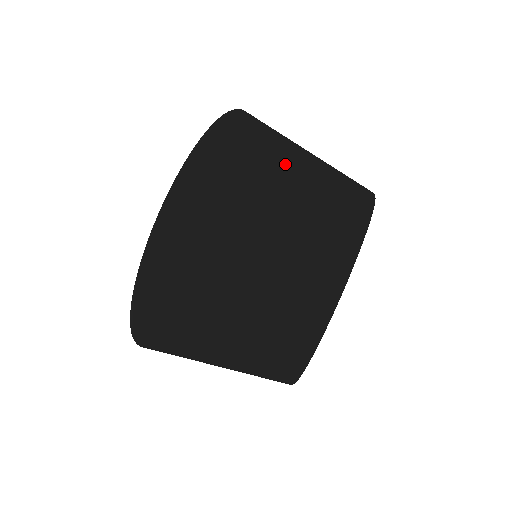
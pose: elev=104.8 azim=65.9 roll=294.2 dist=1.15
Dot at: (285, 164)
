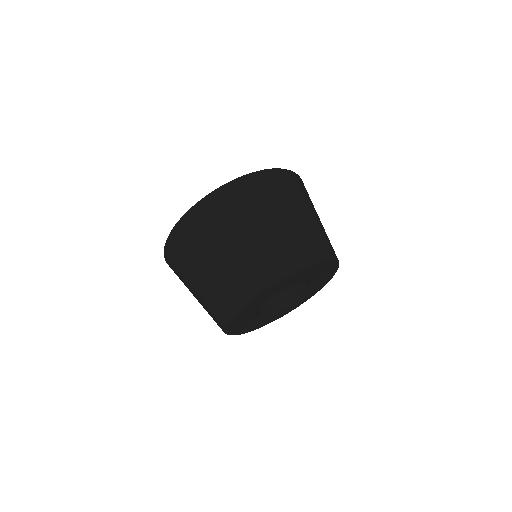
Dot at: (232, 236)
